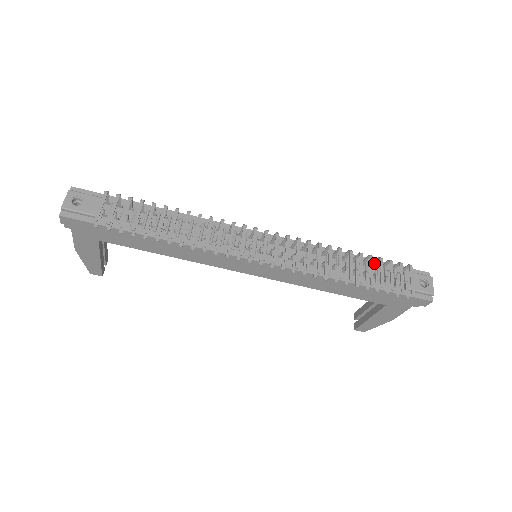
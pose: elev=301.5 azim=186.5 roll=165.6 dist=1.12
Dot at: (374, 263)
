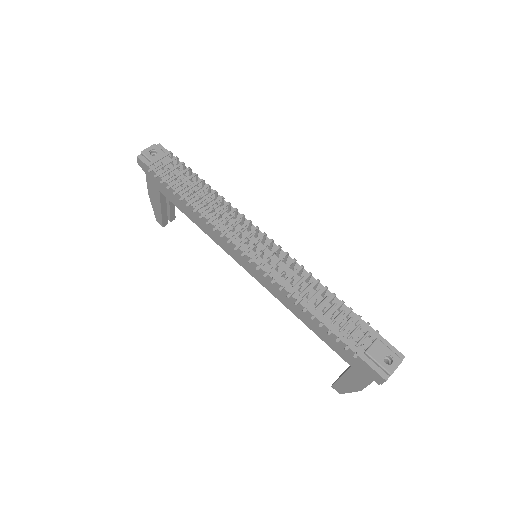
Dot at: occluded
